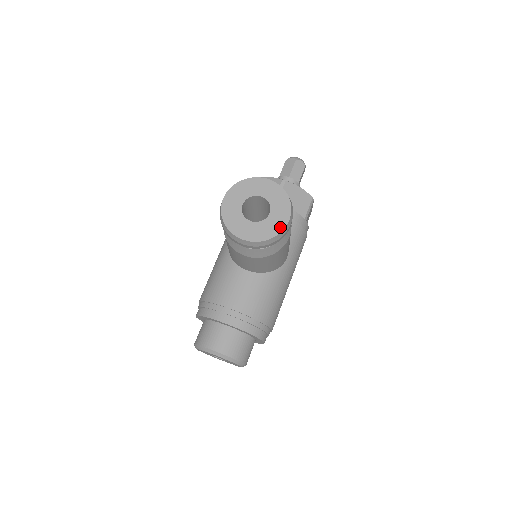
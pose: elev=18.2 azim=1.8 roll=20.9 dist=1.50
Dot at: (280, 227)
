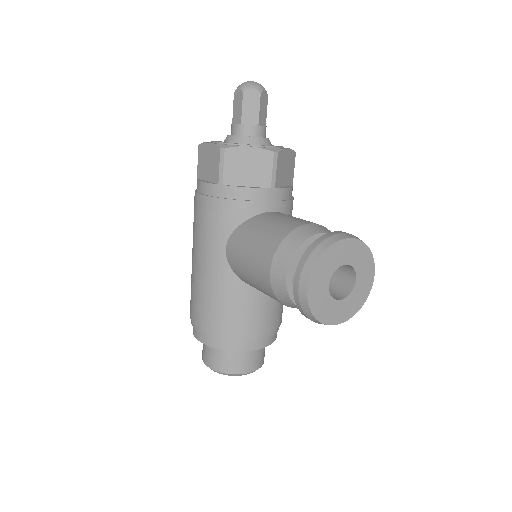
Dot at: (367, 290)
